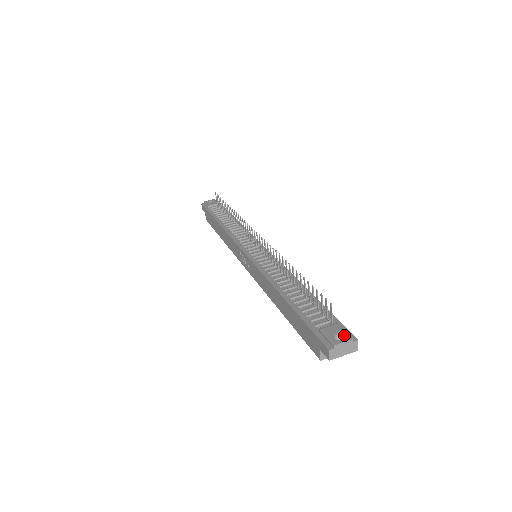
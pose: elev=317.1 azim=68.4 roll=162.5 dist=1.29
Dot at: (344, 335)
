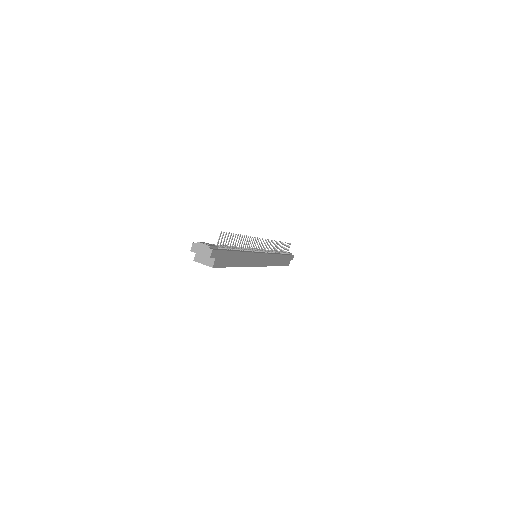
Dot at: (210, 245)
